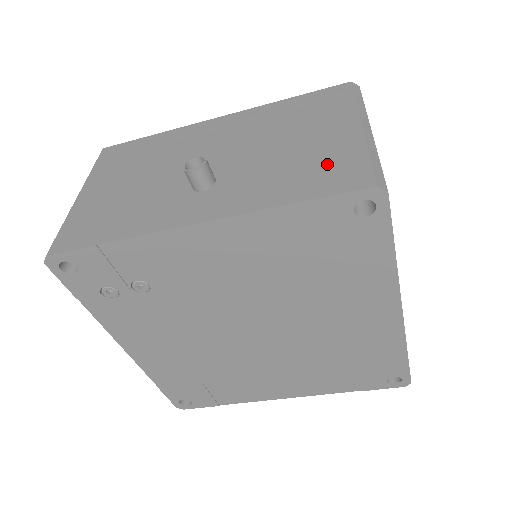
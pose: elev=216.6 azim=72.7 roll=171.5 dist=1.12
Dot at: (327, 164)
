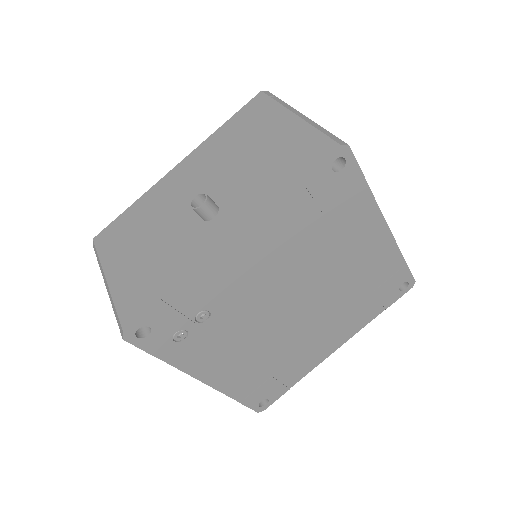
Dot at: (293, 151)
